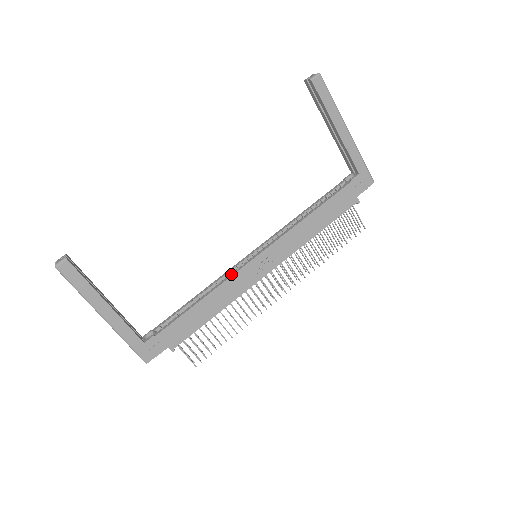
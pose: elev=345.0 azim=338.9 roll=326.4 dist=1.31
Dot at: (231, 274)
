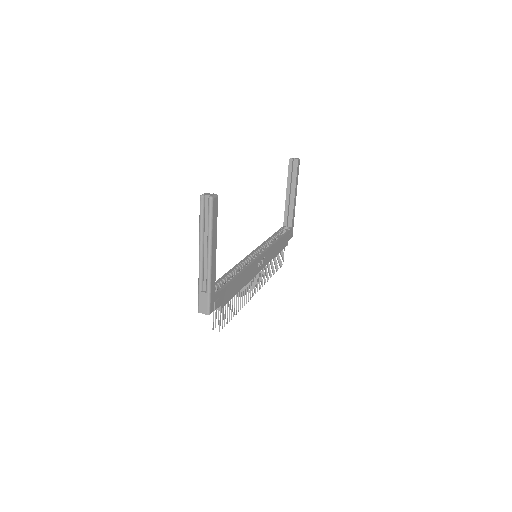
Dot at: (251, 262)
